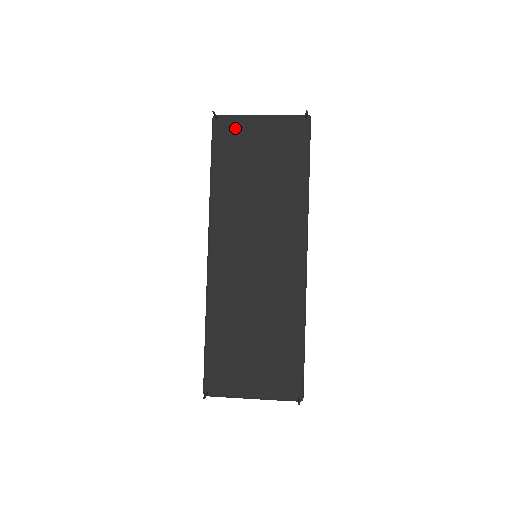
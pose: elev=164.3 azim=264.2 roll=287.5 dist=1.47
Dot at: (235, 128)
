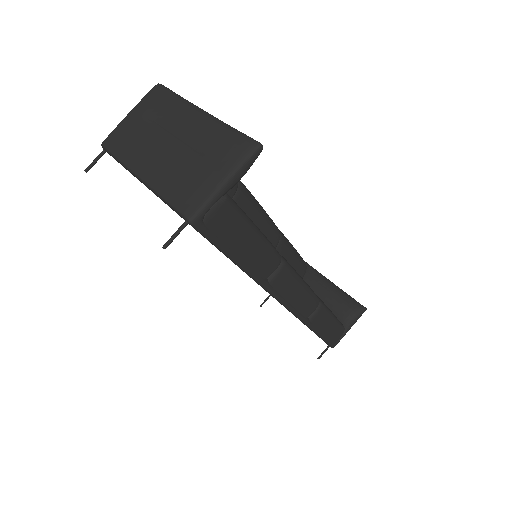
Dot at: occluded
